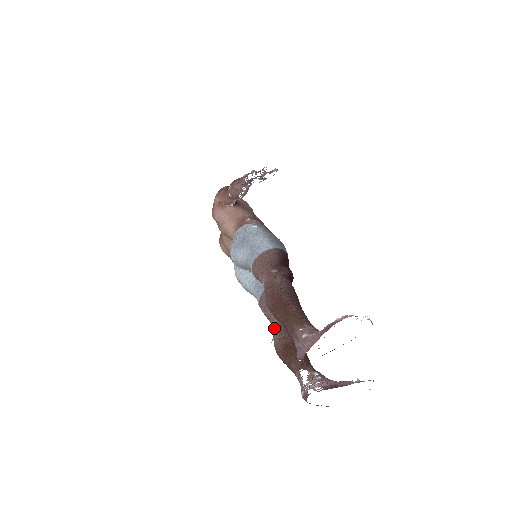
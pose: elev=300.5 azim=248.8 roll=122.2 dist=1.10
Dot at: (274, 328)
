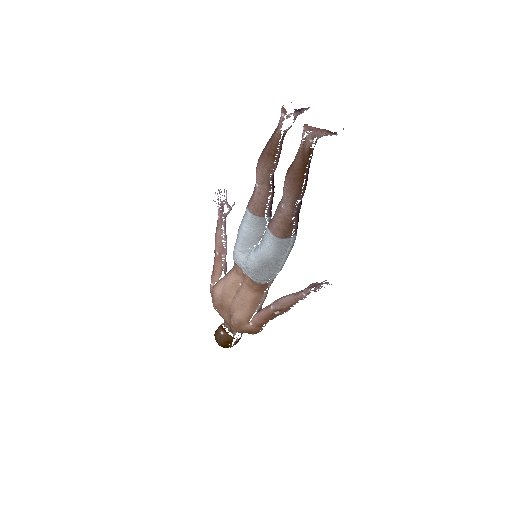
Dot at: (282, 197)
